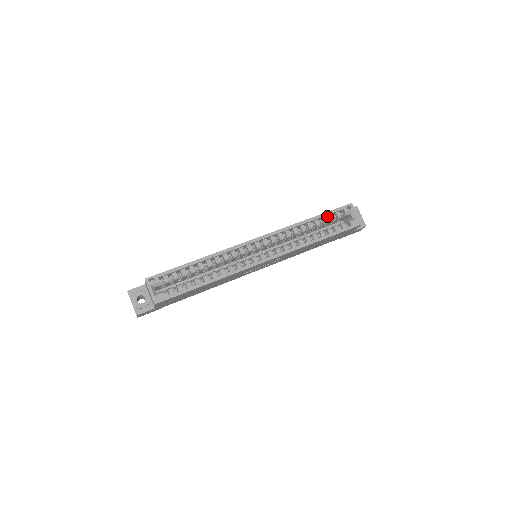
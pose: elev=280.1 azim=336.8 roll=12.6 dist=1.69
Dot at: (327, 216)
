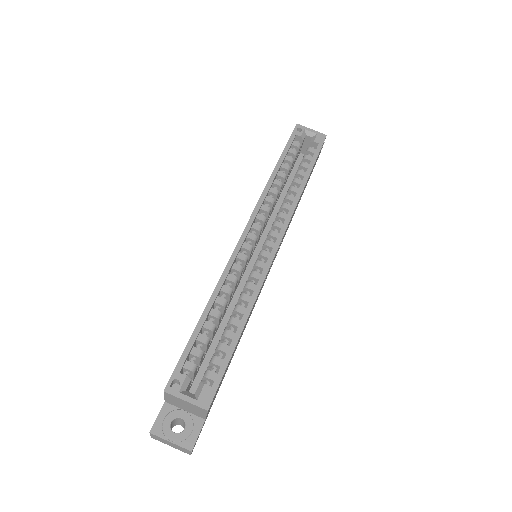
Dot at: (286, 155)
